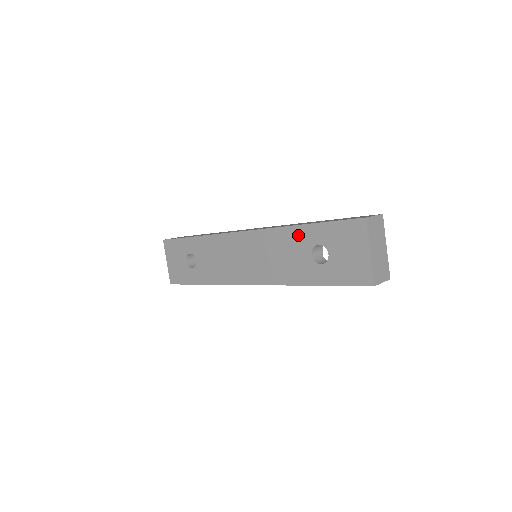
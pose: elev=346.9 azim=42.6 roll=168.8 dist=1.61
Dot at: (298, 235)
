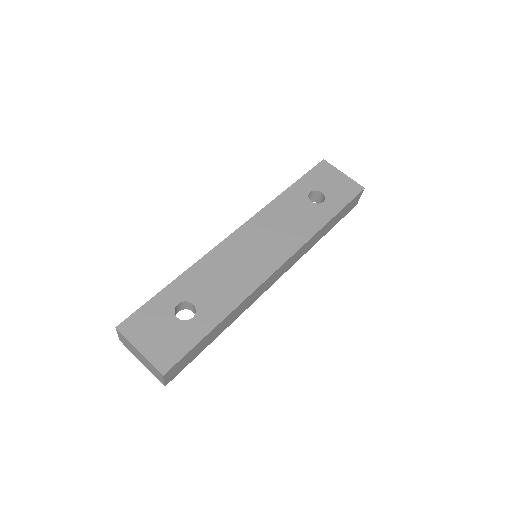
Dot at: (290, 197)
